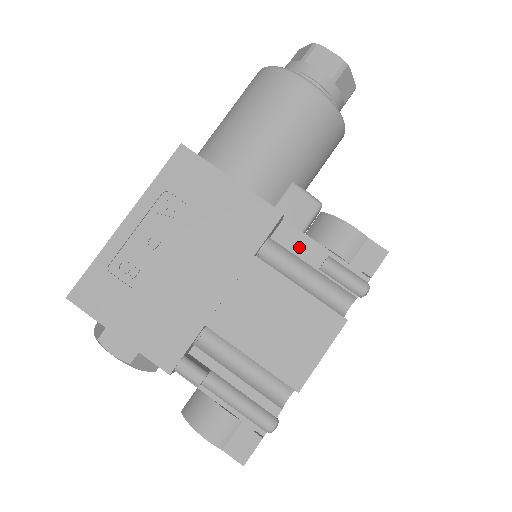
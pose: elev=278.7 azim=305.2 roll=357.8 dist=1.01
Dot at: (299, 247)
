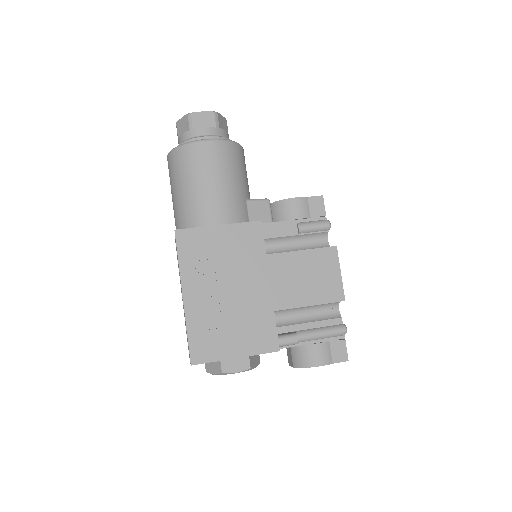
Dot at: (279, 231)
